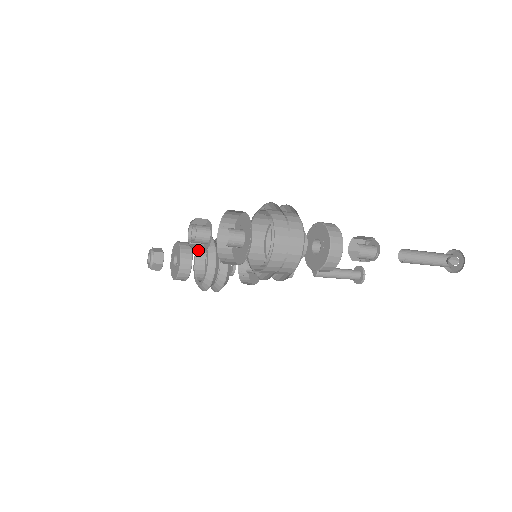
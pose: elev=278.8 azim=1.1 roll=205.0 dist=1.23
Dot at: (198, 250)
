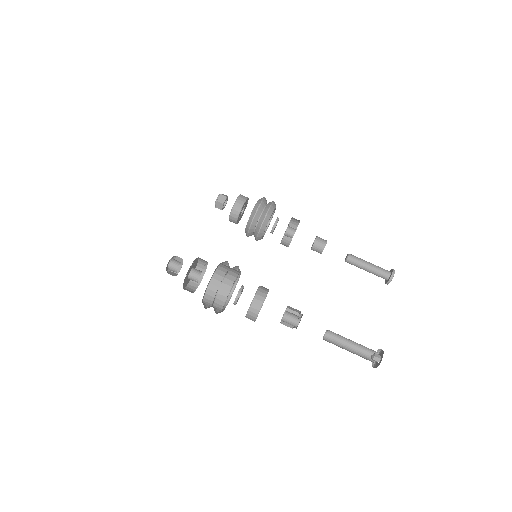
Dot at: occluded
